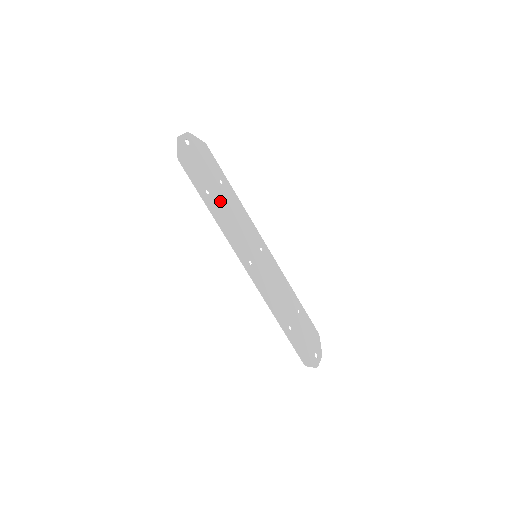
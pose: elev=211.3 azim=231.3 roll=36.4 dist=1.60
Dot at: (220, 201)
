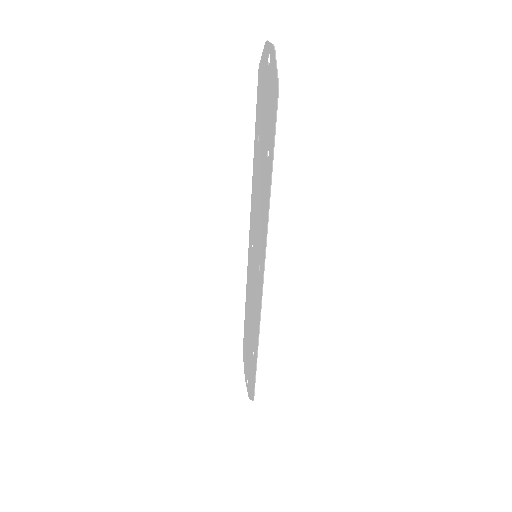
Dot at: (263, 169)
